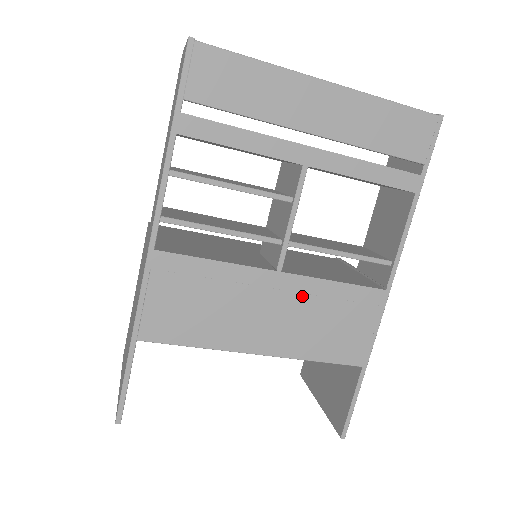
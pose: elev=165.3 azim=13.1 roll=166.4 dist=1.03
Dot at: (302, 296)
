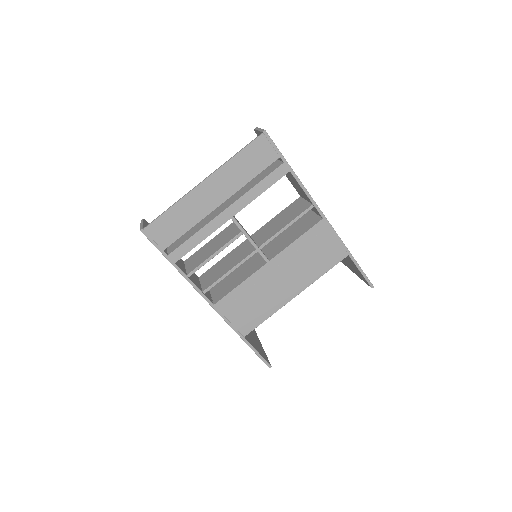
Dot at: (288, 260)
